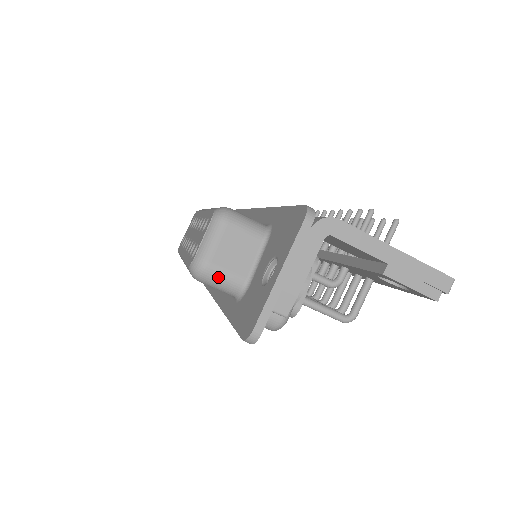
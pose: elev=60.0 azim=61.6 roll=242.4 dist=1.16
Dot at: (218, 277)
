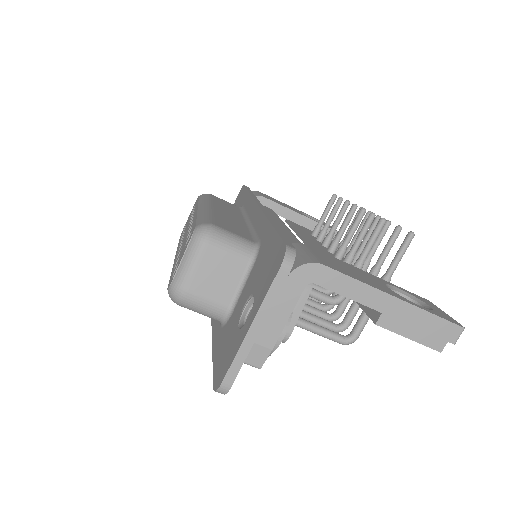
Dot at: (197, 304)
